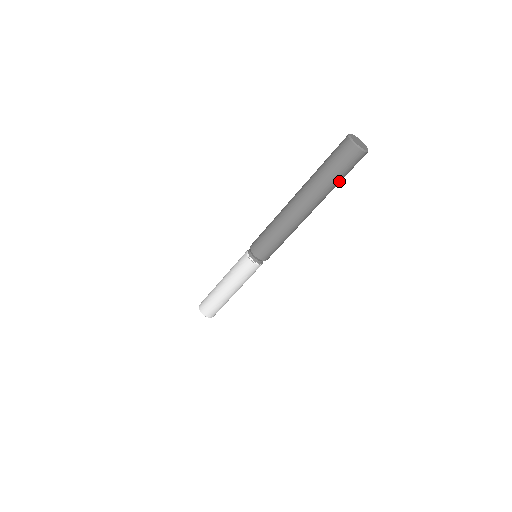
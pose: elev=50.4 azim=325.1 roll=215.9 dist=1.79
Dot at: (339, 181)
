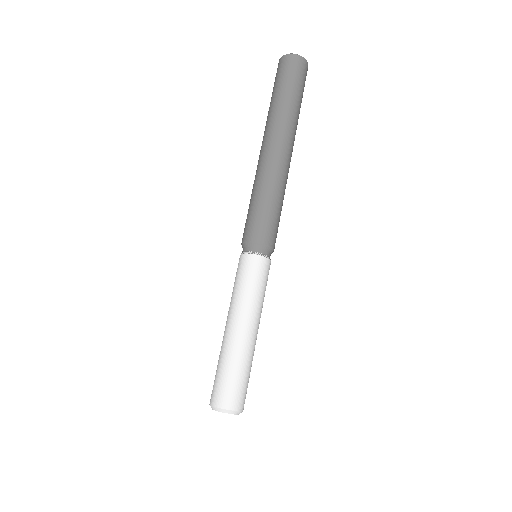
Dot at: (292, 96)
